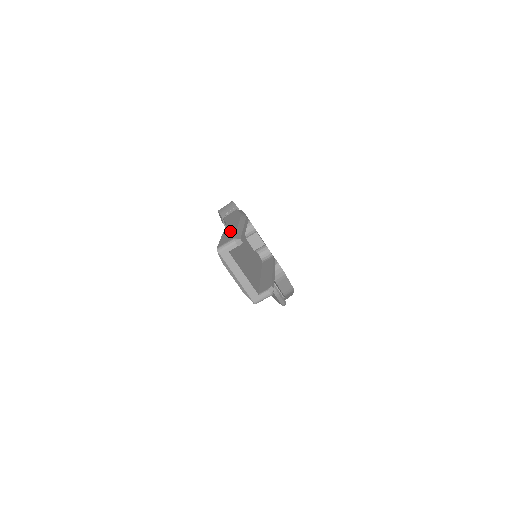
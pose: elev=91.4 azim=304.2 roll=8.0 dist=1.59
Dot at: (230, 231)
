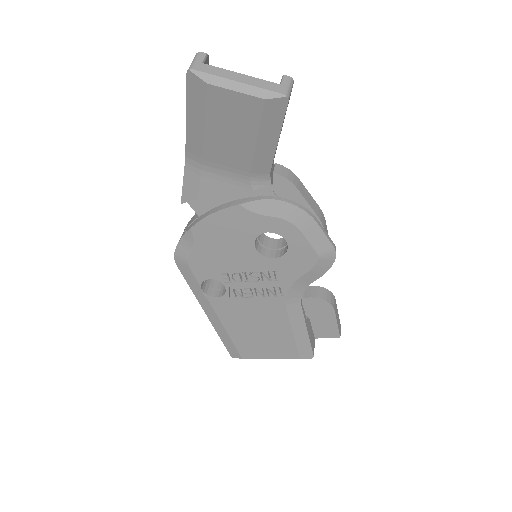
Dot at: occluded
